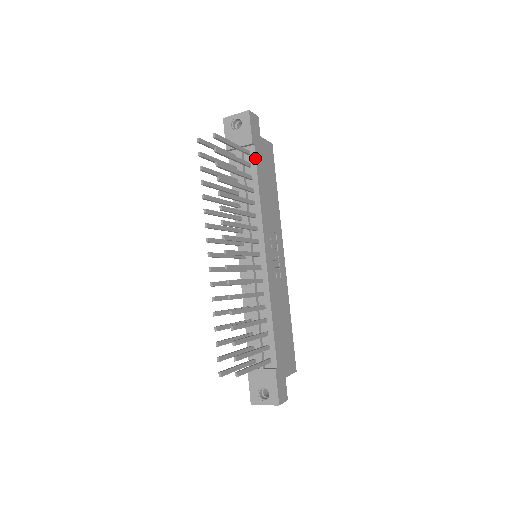
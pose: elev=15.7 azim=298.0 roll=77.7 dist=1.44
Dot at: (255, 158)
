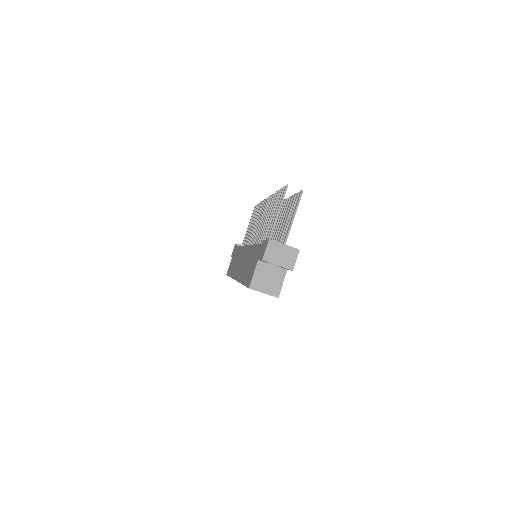
Dot at: occluded
